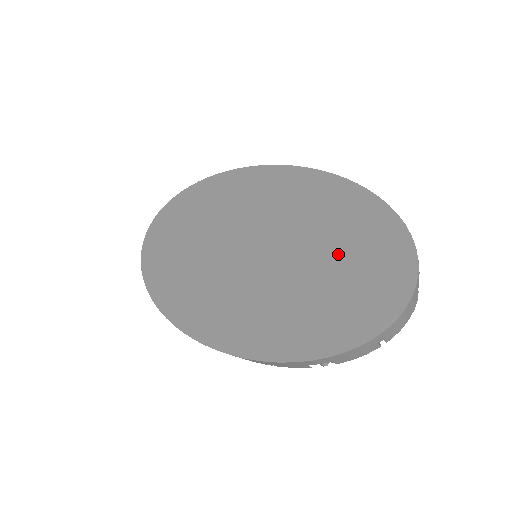
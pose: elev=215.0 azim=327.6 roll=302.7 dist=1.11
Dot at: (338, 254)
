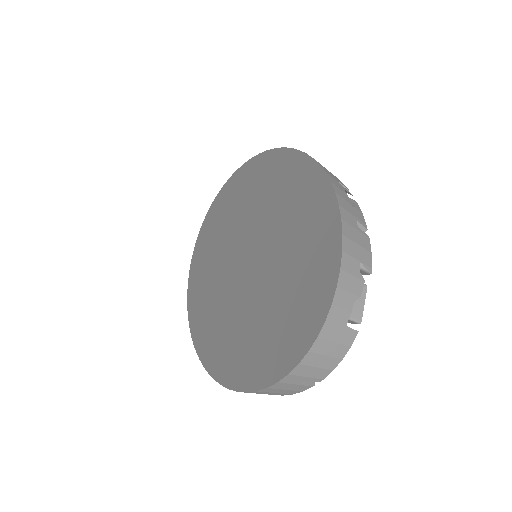
Dot at: (287, 267)
